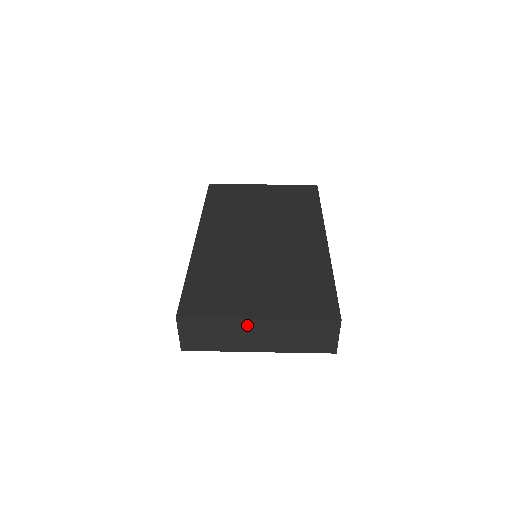
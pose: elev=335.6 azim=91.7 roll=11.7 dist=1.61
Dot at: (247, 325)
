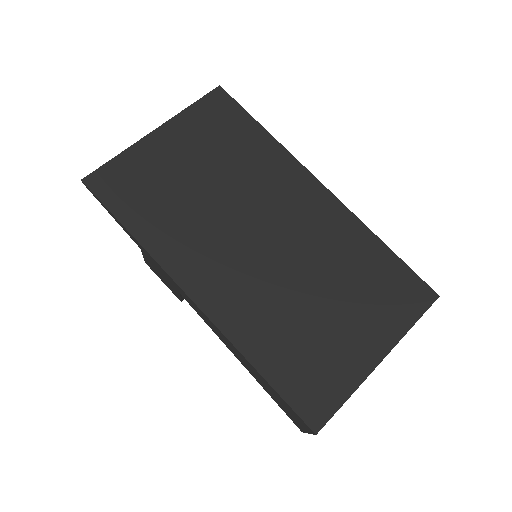
Dot at: occluded
